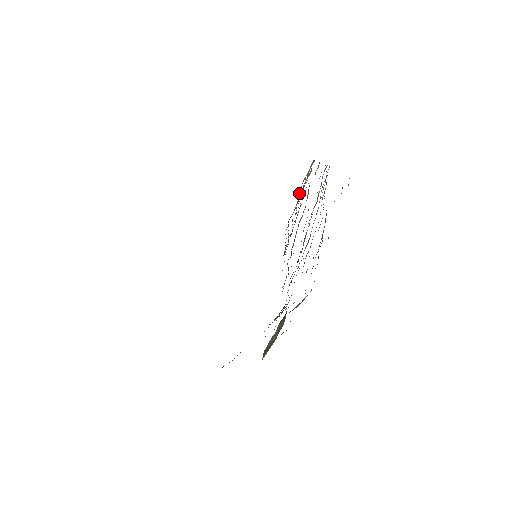
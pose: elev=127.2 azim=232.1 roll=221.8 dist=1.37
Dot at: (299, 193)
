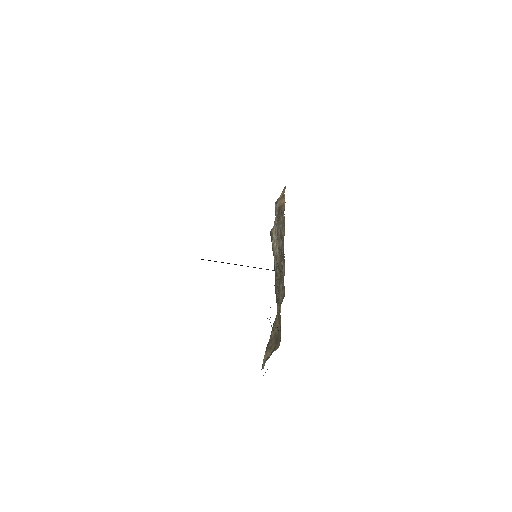
Dot at: occluded
